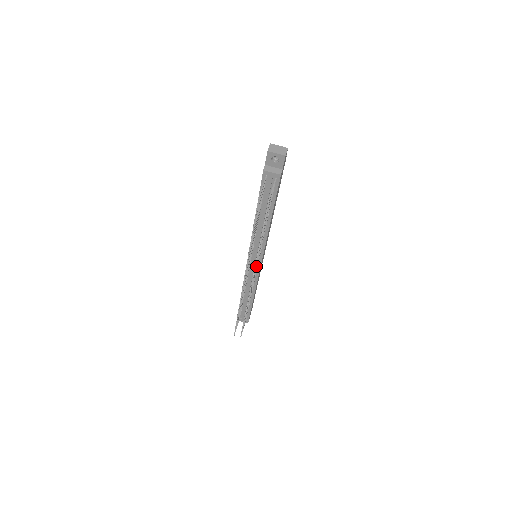
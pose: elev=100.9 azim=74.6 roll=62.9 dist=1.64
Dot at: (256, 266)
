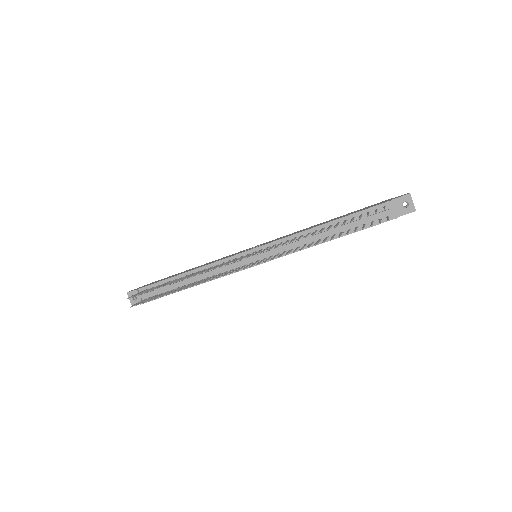
Dot at: occluded
